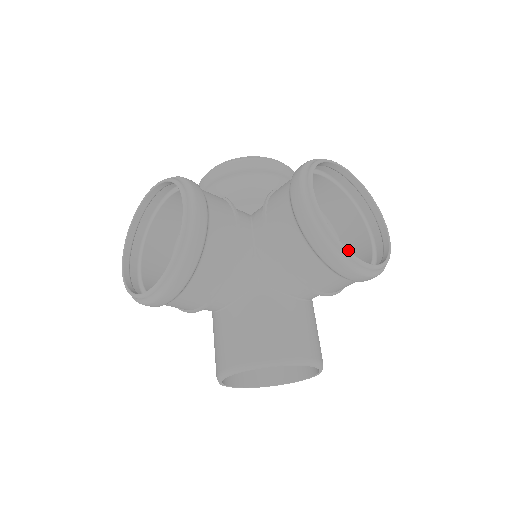
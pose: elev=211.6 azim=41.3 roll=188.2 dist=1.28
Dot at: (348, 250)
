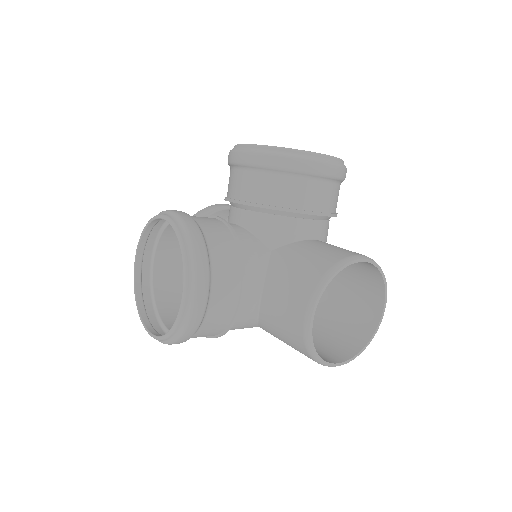
Dot at: (302, 150)
